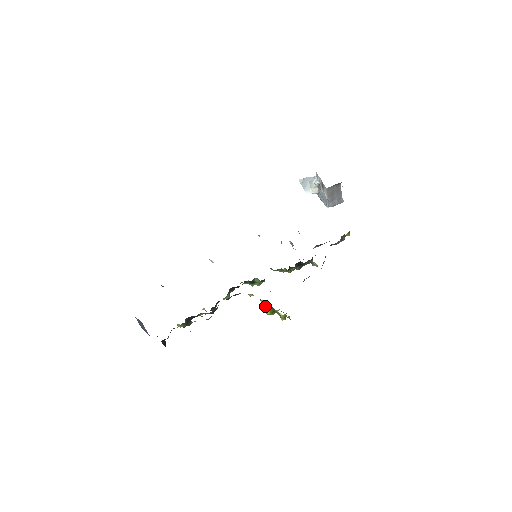
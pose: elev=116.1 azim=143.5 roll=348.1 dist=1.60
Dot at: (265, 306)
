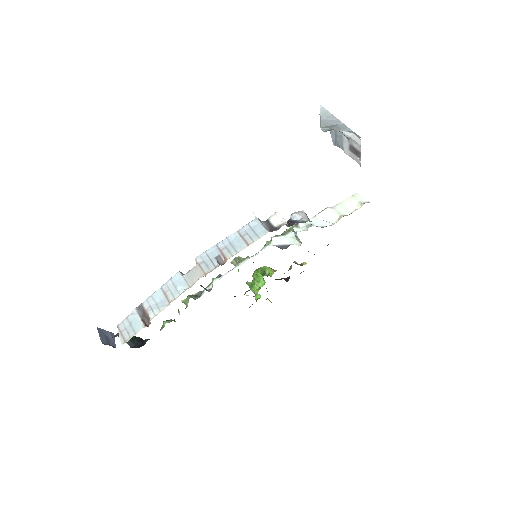
Dot at: occluded
